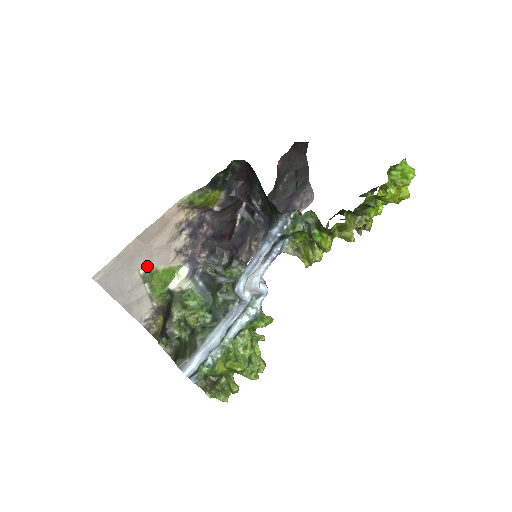
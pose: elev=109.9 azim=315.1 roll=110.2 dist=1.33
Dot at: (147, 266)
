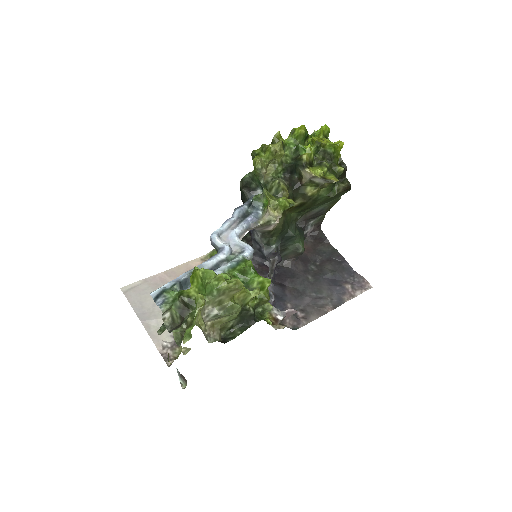
Dot at: occluded
